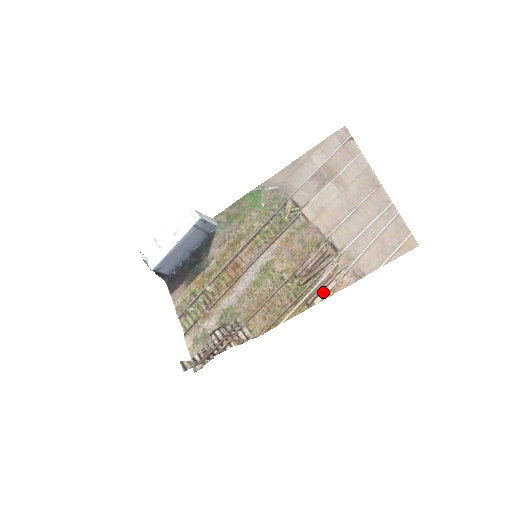
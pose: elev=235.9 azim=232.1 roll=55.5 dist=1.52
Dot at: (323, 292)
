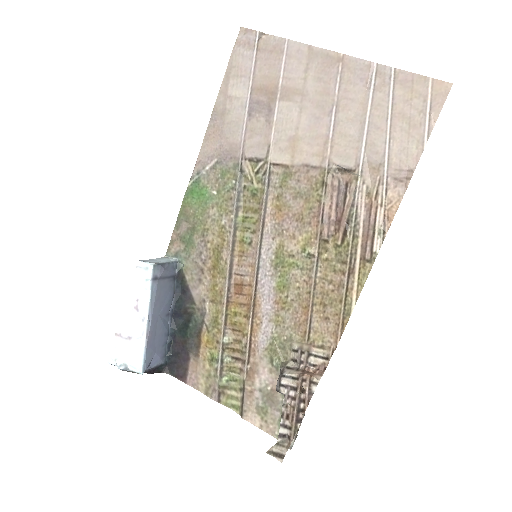
Dot at: (376, 231)
